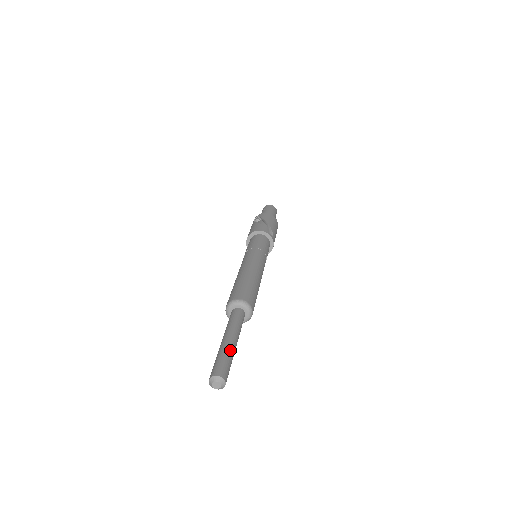
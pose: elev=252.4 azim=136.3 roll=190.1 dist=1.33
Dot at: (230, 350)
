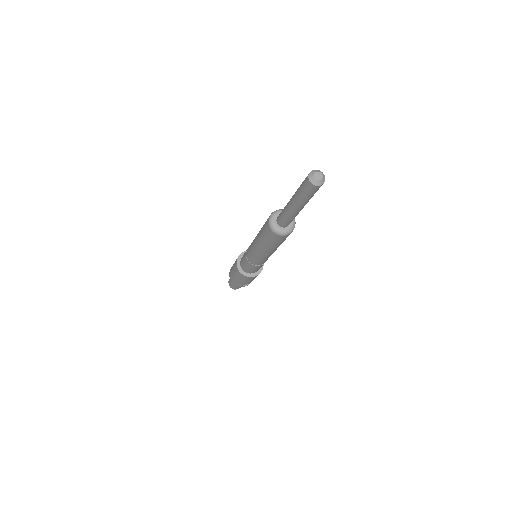
Dot at: occluded
